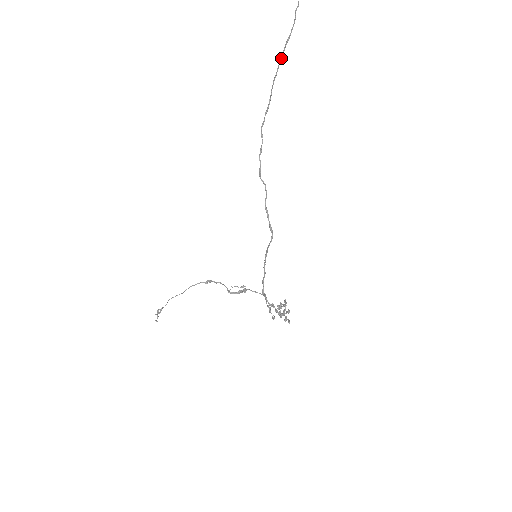
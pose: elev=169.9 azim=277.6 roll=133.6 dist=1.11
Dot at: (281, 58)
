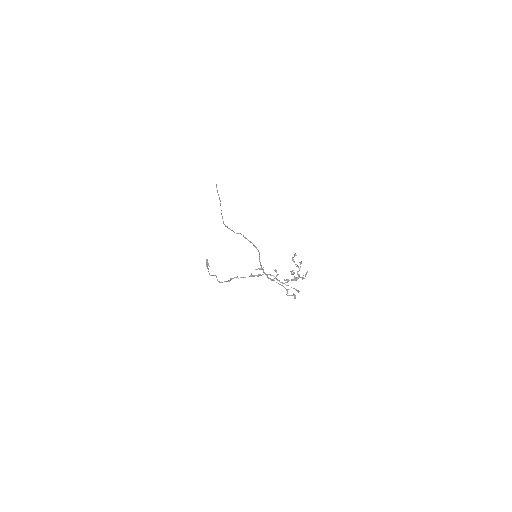
Dot at: occluded
